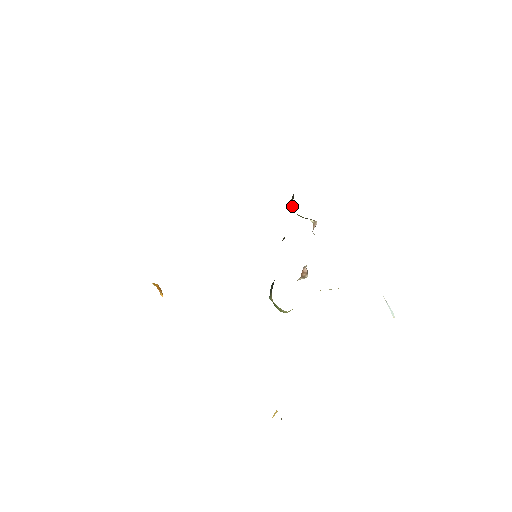
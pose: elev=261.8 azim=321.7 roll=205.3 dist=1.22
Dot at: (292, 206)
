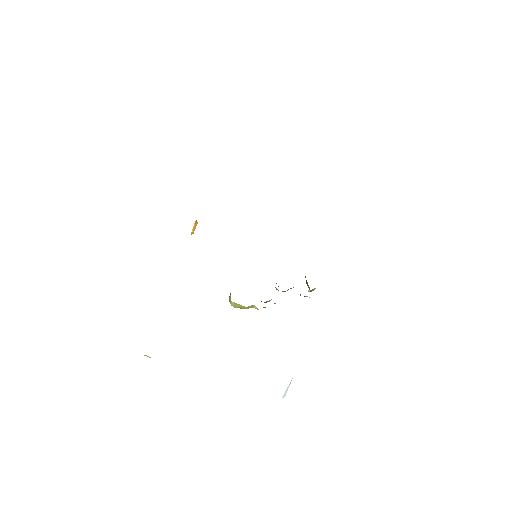
Dot at: occluded
